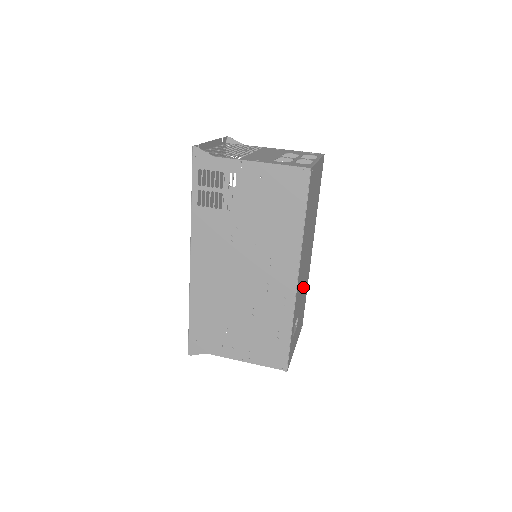
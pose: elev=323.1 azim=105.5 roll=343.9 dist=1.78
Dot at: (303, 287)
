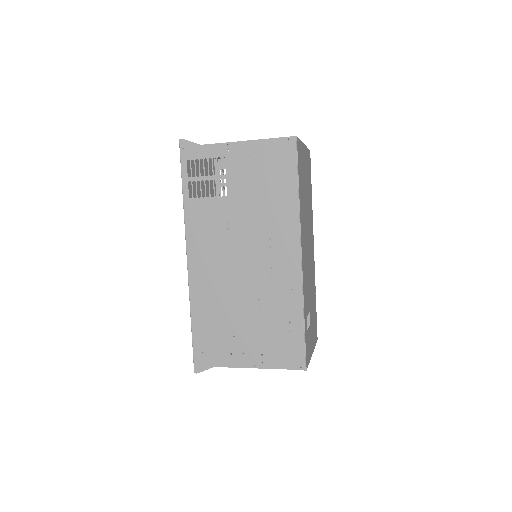
Dot at: (310, 282)
